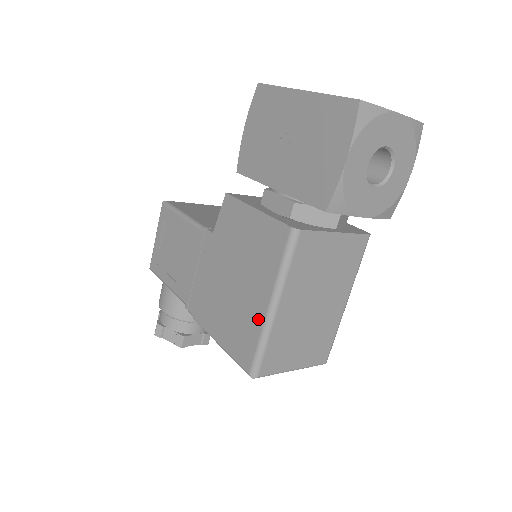
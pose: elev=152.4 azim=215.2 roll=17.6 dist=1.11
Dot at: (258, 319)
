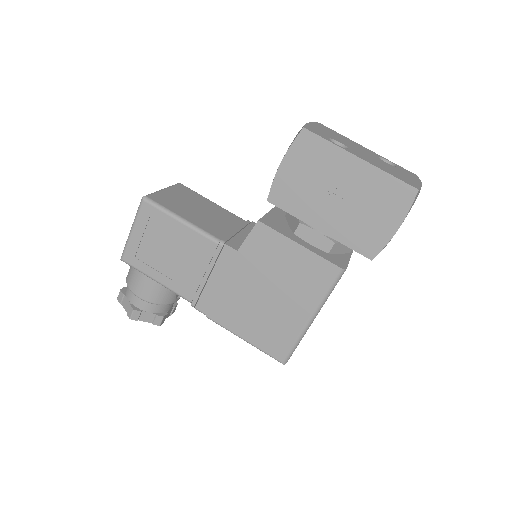
Dot at: (296, 327)
